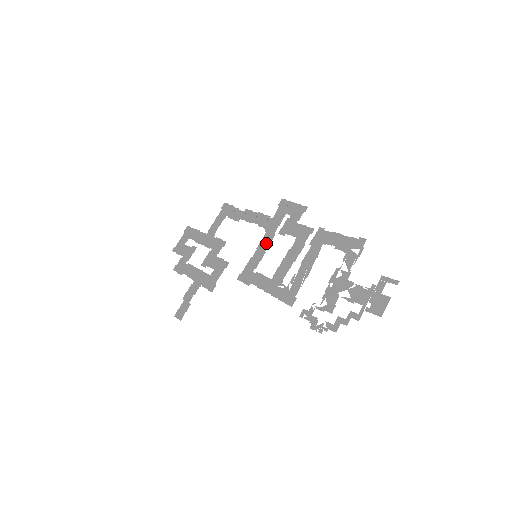
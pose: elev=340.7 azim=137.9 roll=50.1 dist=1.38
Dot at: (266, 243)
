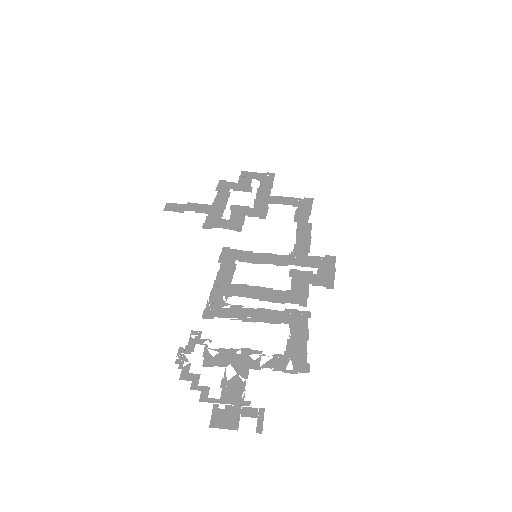
Dot at: (275, 260)
